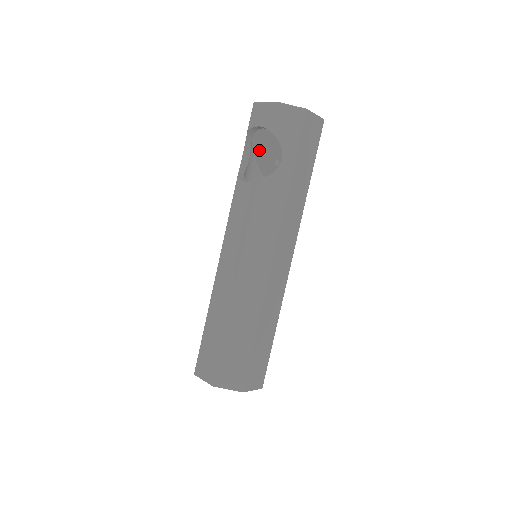
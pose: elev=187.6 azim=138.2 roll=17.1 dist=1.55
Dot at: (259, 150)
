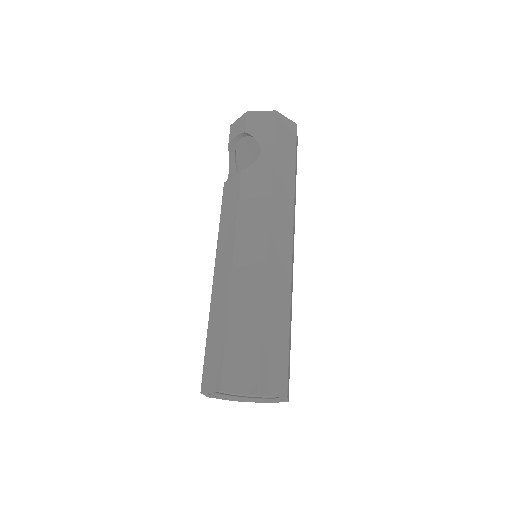
Dot at: (244, 168)
